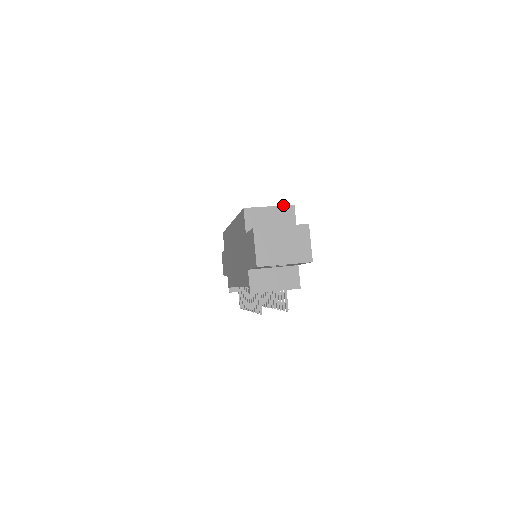
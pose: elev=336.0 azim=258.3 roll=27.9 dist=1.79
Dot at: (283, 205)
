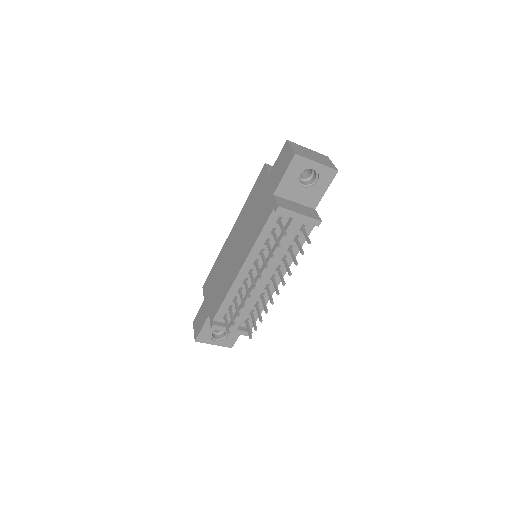
Dot at: occluded
